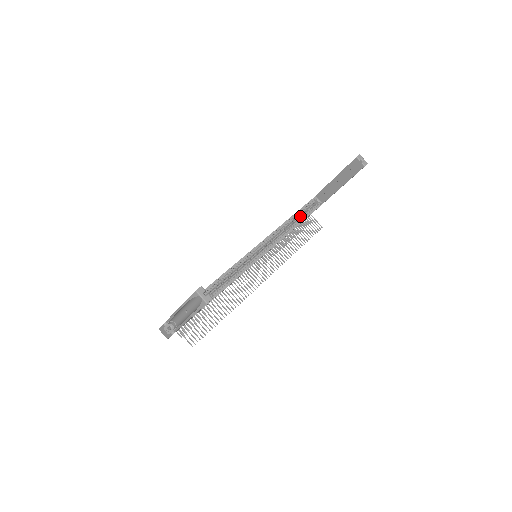
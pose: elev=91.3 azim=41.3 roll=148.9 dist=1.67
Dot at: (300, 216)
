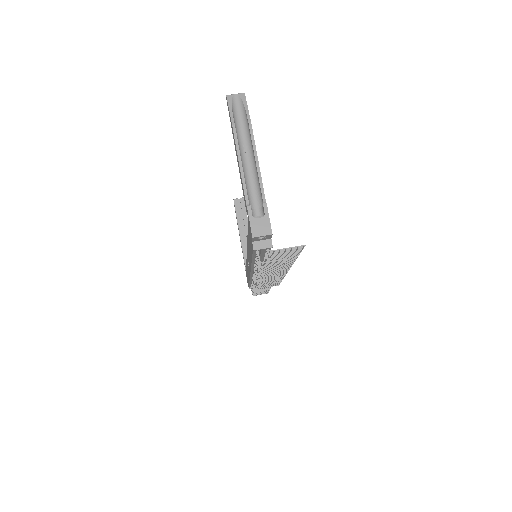
Dot at: occluded
